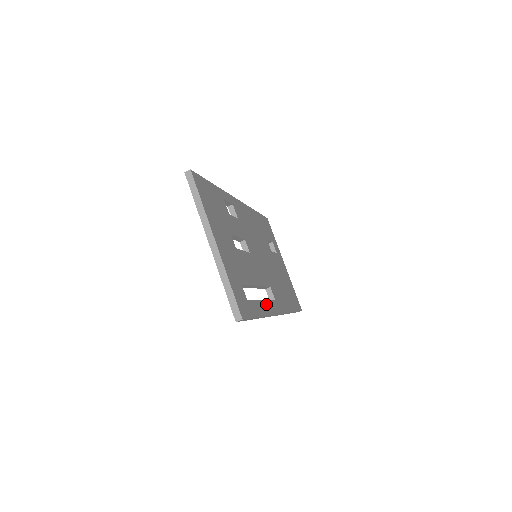
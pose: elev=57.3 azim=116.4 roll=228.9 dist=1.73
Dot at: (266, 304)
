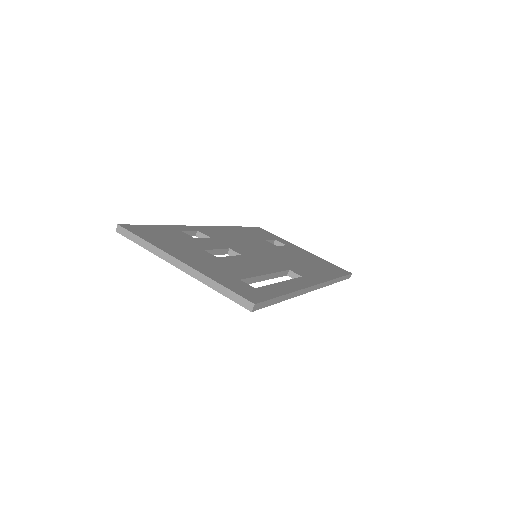
Dot at: (289, 283)
